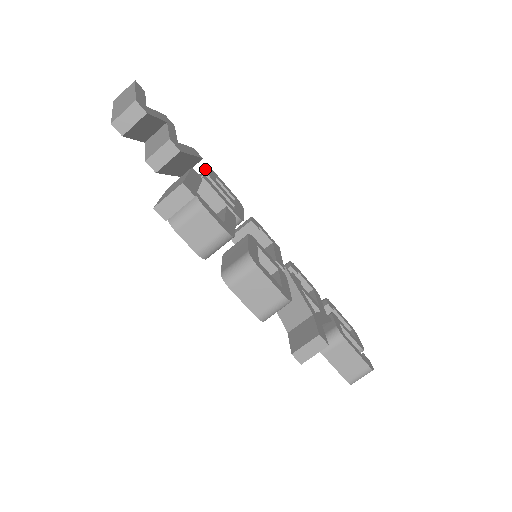
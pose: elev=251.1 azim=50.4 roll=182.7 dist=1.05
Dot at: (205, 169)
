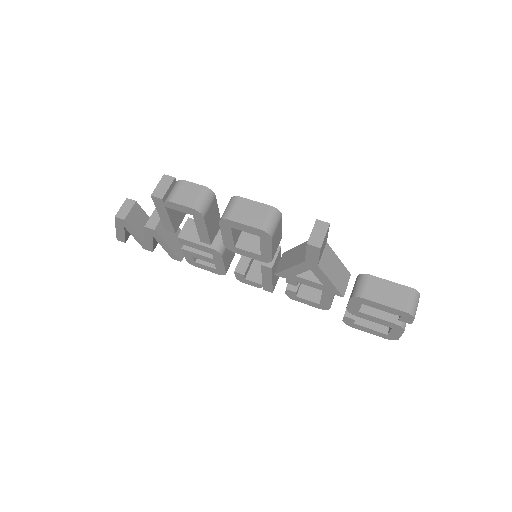
Dot at: occluded
